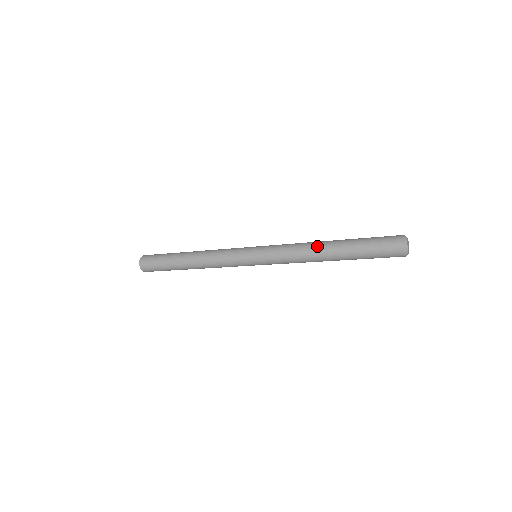
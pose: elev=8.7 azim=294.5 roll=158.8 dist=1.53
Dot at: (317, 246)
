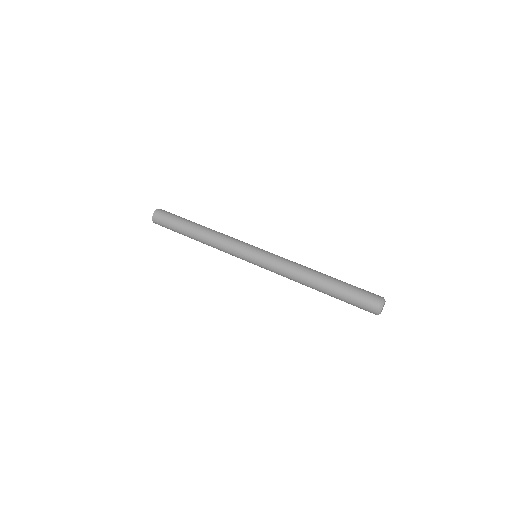
Dot at: (311, 273)
